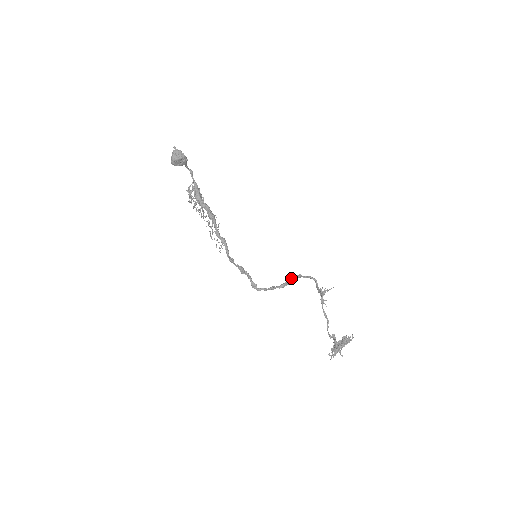
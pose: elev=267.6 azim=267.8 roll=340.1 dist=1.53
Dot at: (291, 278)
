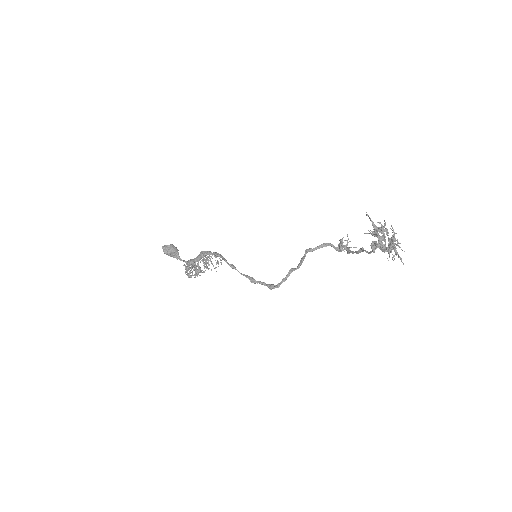
Dot at: (303, 256)
